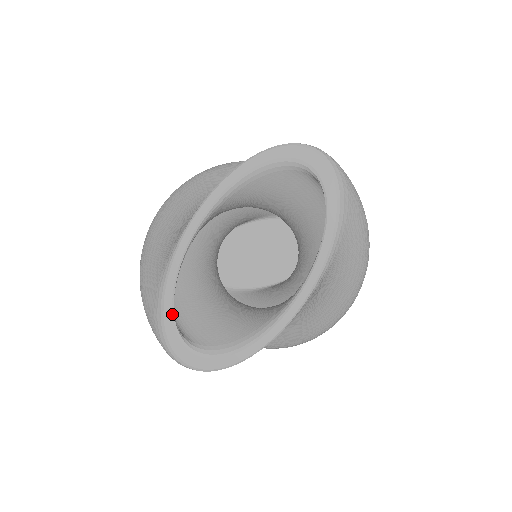
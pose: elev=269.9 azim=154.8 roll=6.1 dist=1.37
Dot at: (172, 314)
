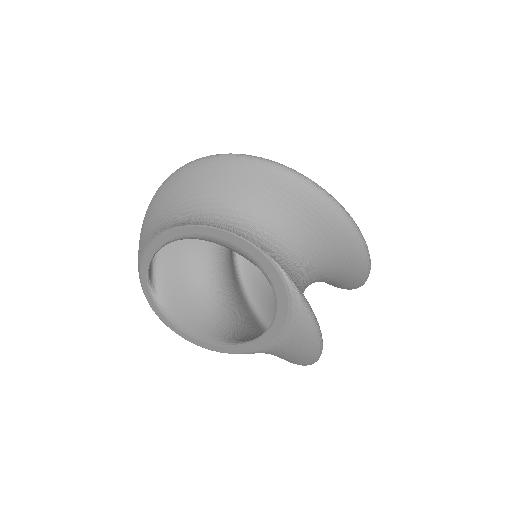
Dot at: (146, 274)
